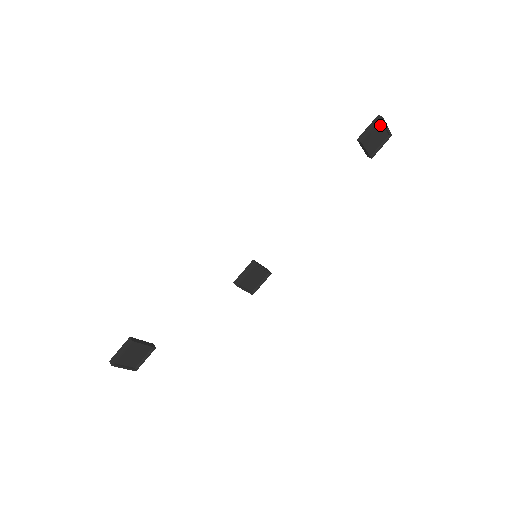
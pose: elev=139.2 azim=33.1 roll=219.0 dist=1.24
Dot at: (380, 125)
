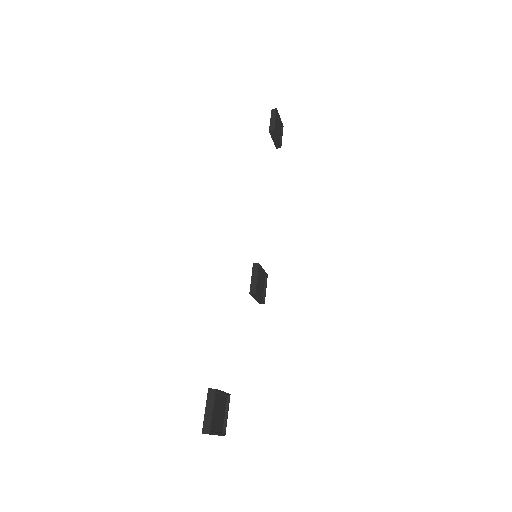
Dot at: (276, 117)
